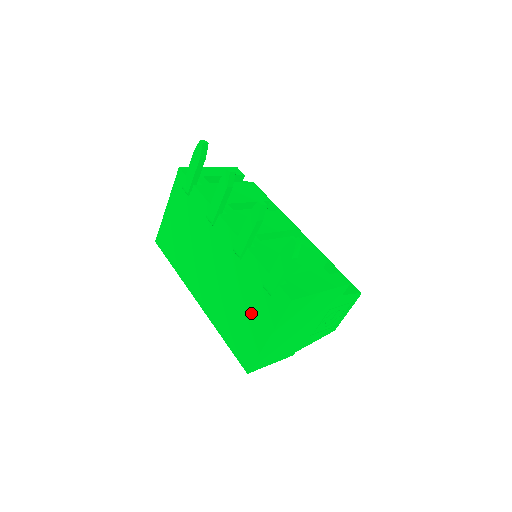
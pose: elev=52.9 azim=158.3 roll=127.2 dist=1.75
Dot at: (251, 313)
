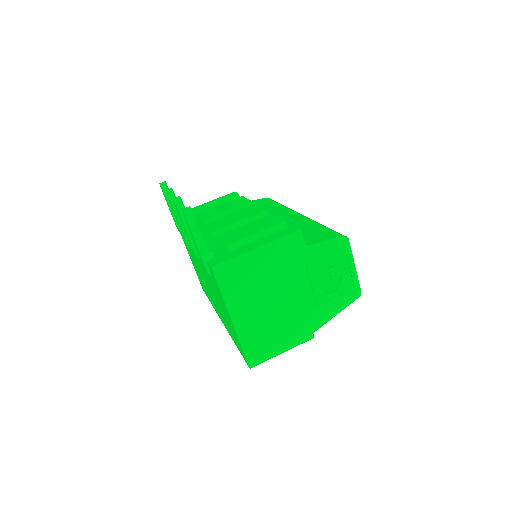
Dot at: (221, 303)
